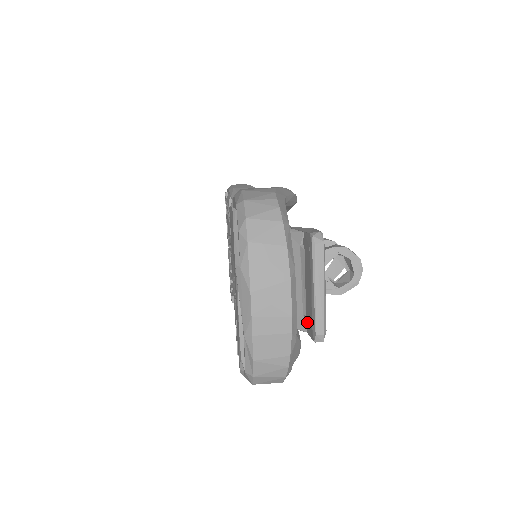
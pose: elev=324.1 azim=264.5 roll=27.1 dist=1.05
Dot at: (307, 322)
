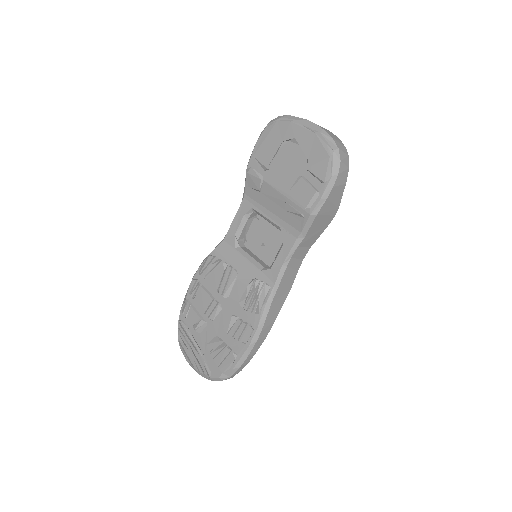
Dot at: occluded
